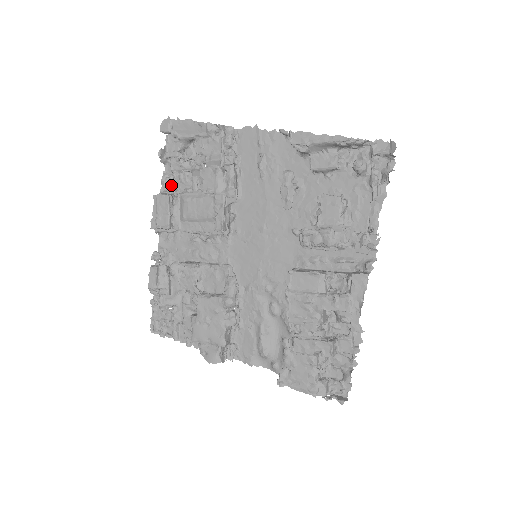
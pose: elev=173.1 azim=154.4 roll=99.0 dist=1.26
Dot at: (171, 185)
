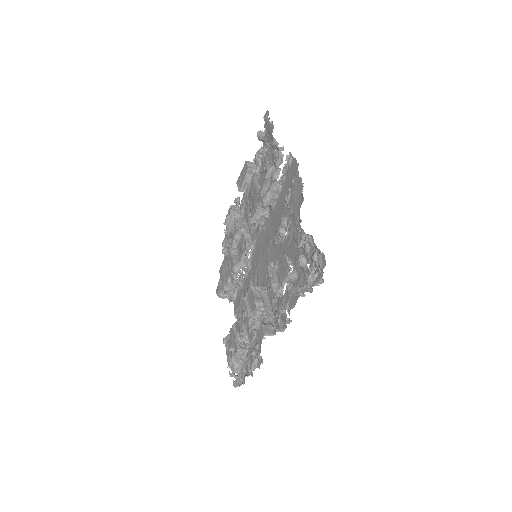
Dot at: (258, 161)
